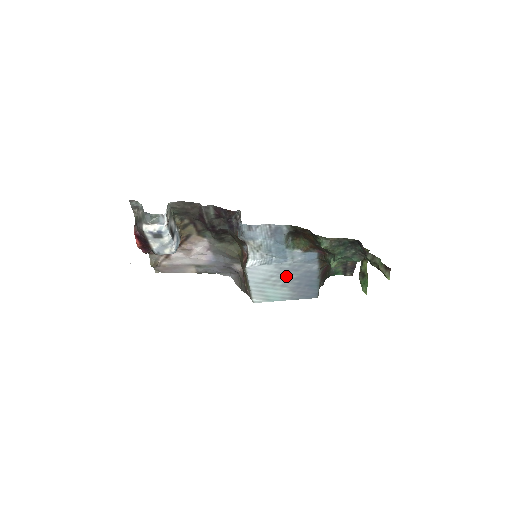
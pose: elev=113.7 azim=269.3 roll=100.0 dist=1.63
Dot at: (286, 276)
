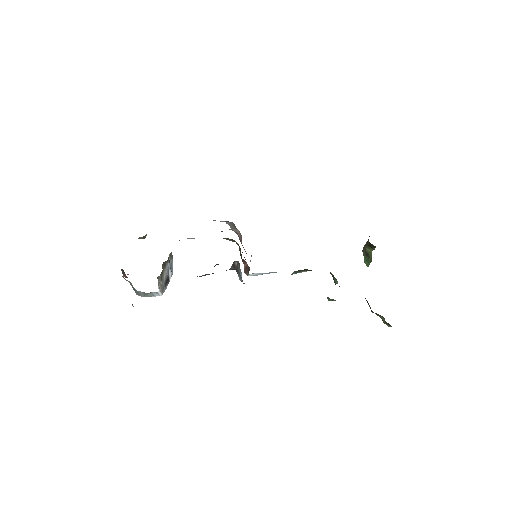
Dot at: occluded
